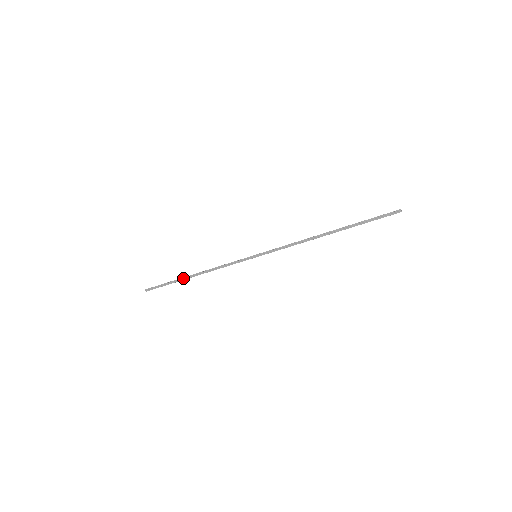
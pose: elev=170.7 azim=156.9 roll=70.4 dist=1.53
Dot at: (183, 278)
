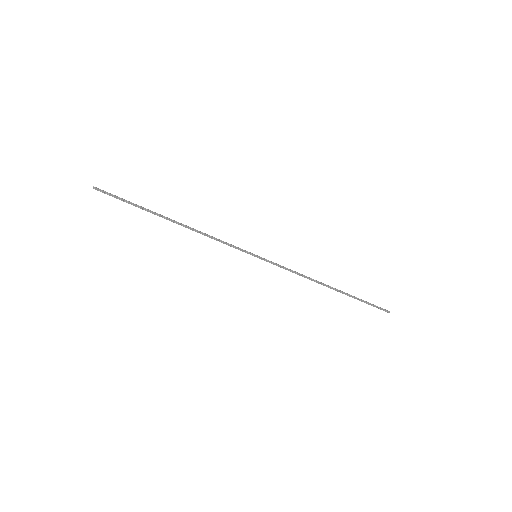
Dot at: (158, 215)
